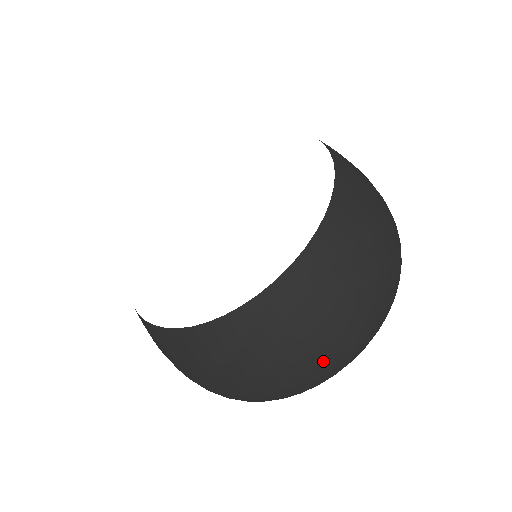
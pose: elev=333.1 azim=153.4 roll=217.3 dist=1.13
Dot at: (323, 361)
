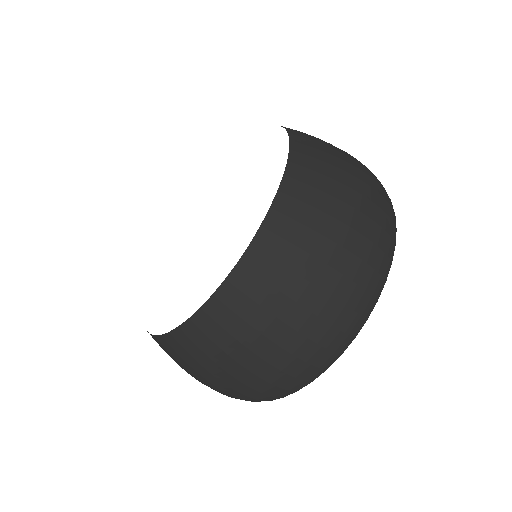
Dot at: (344, 300)
